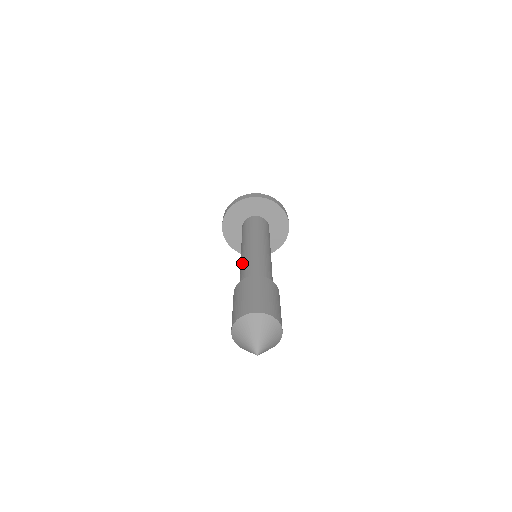
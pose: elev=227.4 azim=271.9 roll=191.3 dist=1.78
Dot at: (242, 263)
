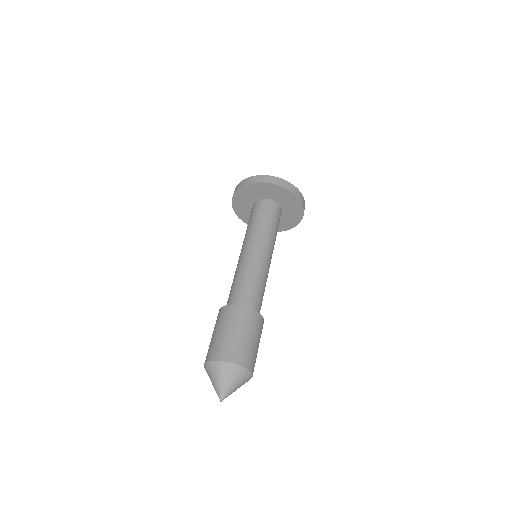
Dot at: (238, 270)
